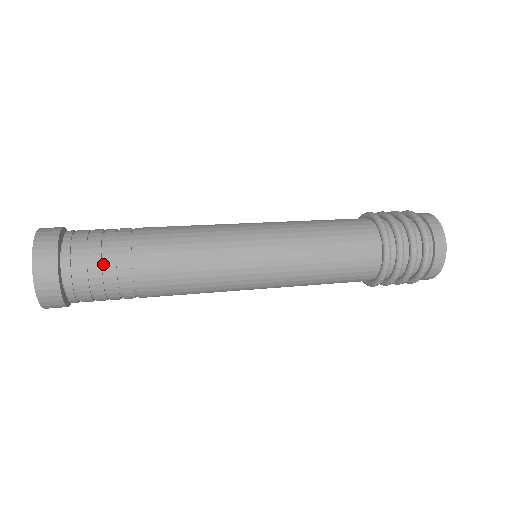
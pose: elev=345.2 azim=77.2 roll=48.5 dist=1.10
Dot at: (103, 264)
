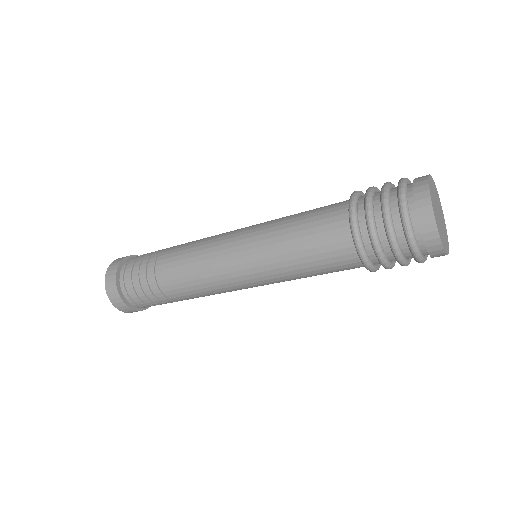
Dot at: occluded
